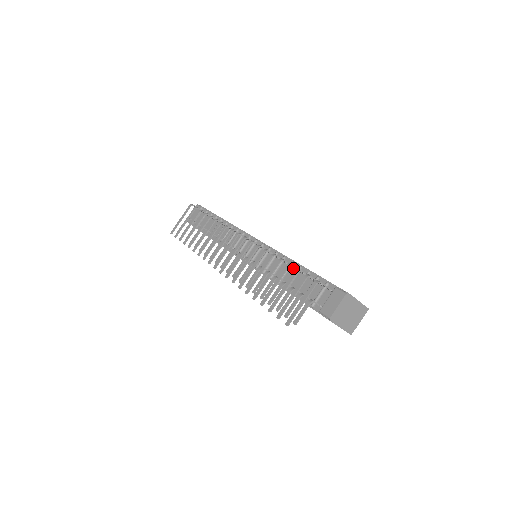
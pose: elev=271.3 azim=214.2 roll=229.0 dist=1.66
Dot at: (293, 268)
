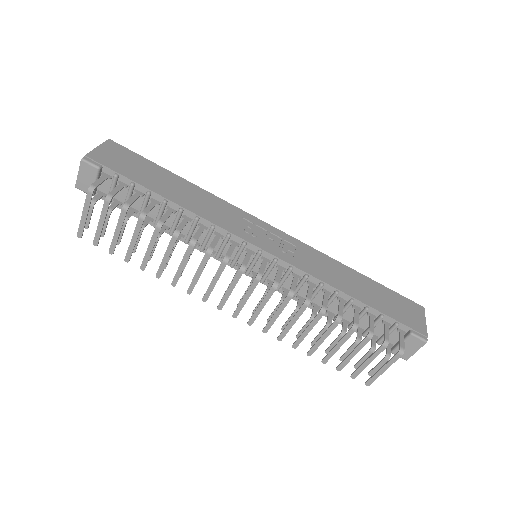
Dot at: (339, 299)
